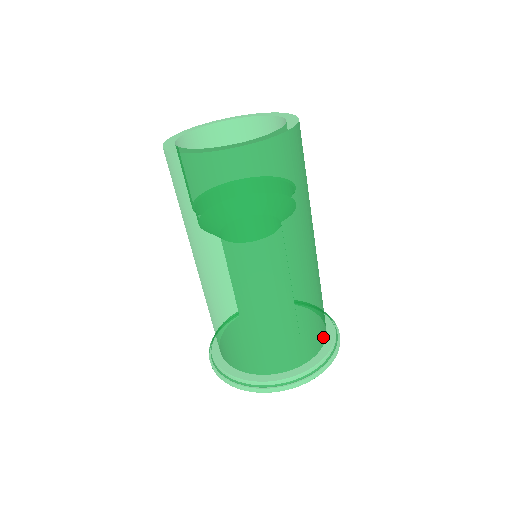
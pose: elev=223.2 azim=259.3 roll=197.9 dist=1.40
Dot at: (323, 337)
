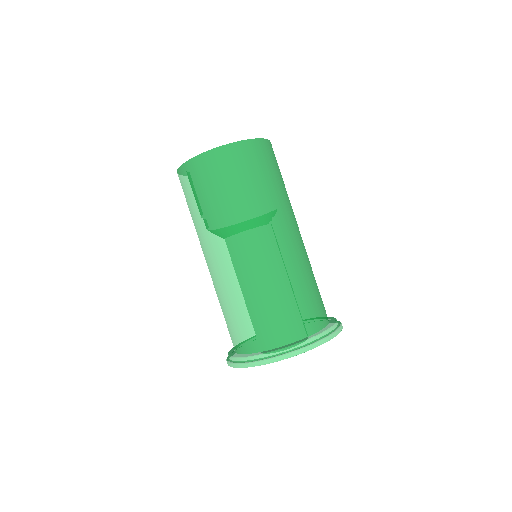
Dot at: (320, 322)
